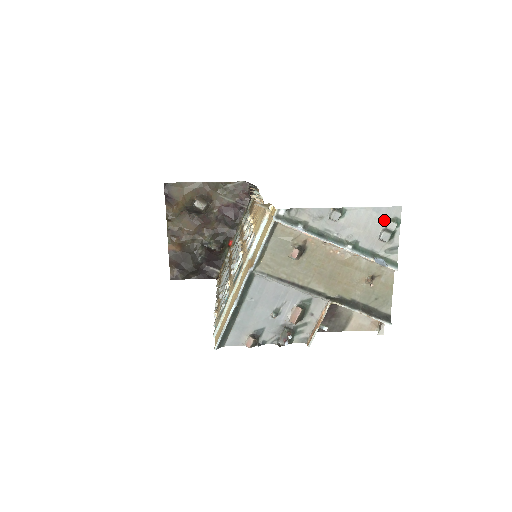
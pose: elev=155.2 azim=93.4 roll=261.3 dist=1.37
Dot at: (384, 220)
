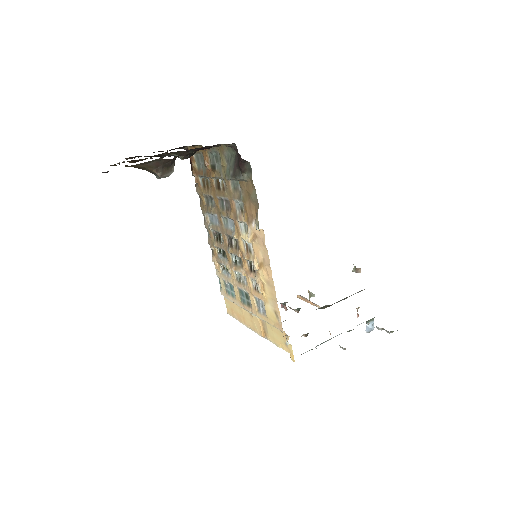
Dot at: occluded
